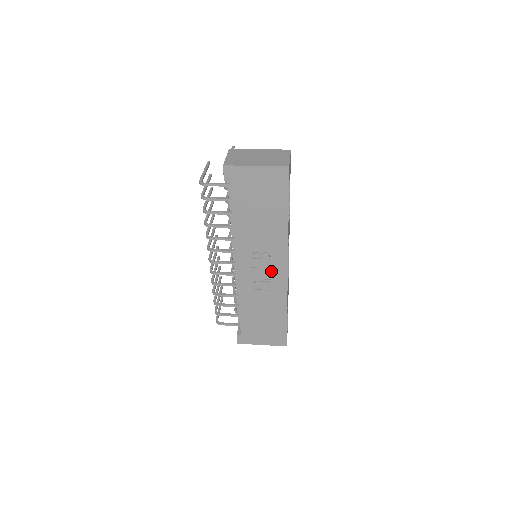
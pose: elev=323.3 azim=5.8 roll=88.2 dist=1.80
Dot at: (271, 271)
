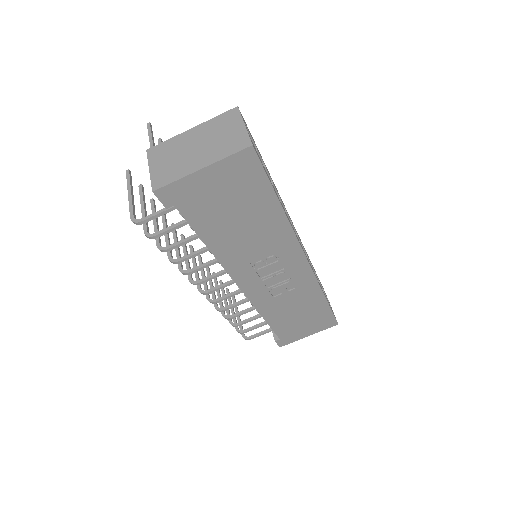
Dot at: (286, 271)
